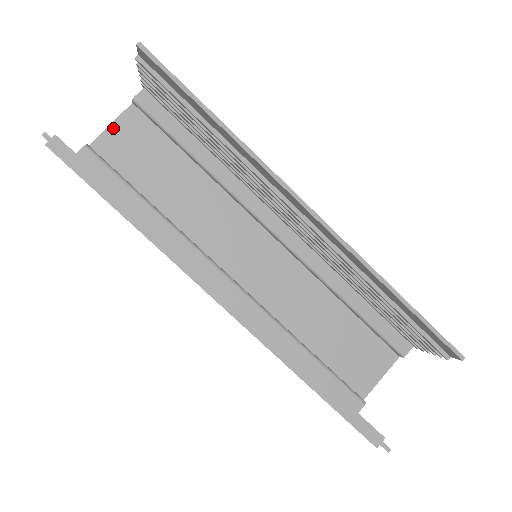
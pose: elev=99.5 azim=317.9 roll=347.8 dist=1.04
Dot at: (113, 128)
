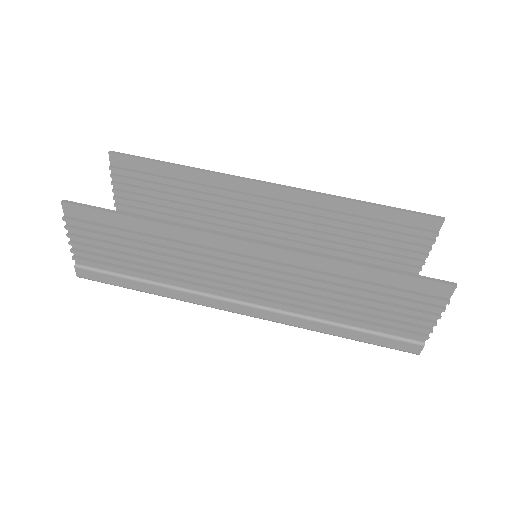
Dot at: occluded
